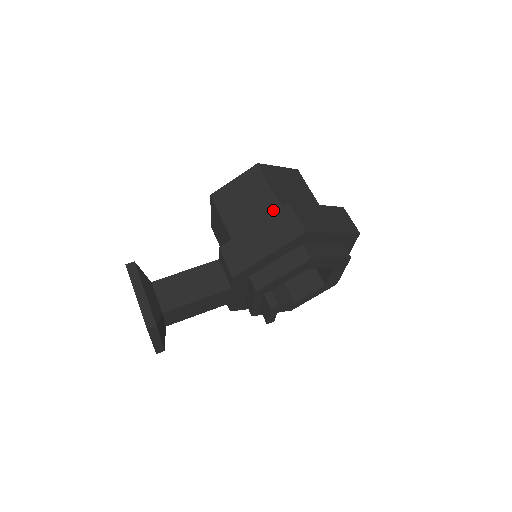
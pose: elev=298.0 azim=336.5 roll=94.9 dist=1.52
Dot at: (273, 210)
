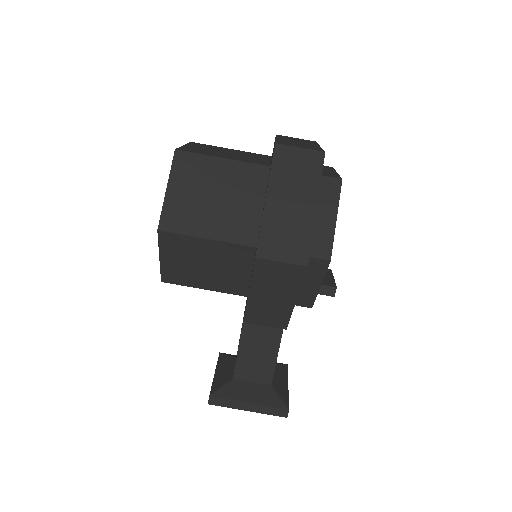
Dot at: (237, 253)
